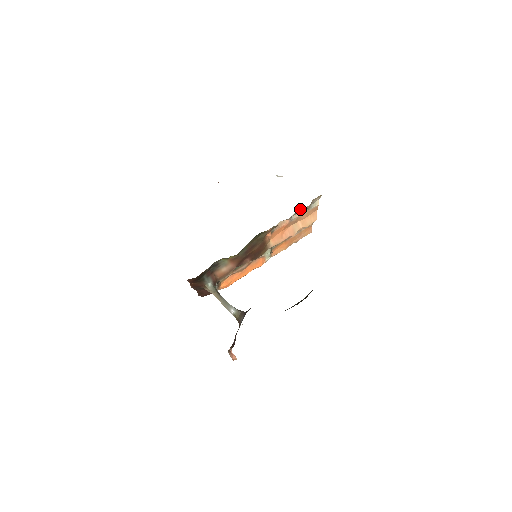
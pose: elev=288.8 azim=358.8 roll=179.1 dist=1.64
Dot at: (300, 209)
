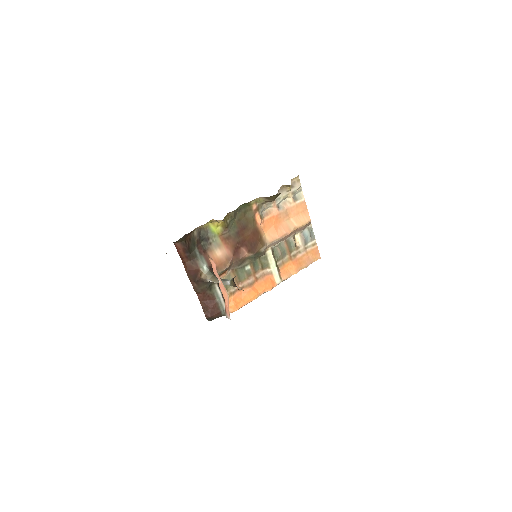
Dot at: (280, 188)
